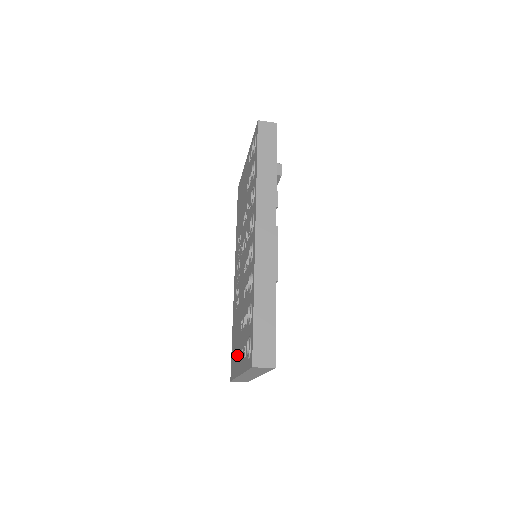
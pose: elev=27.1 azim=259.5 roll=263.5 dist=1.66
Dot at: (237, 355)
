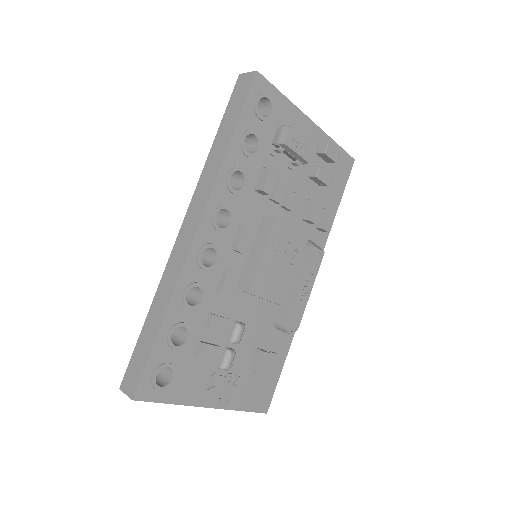
Dot at: occluded
